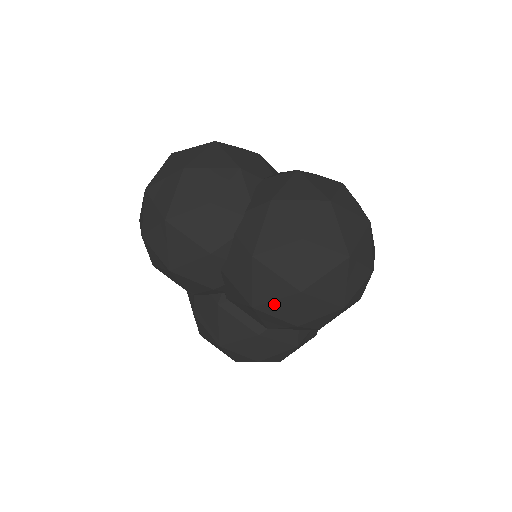
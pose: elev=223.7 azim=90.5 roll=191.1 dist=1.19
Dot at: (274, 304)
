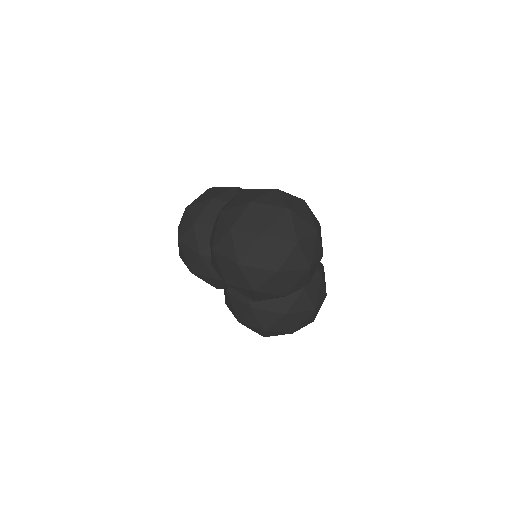
Dot at: (233, 277)
